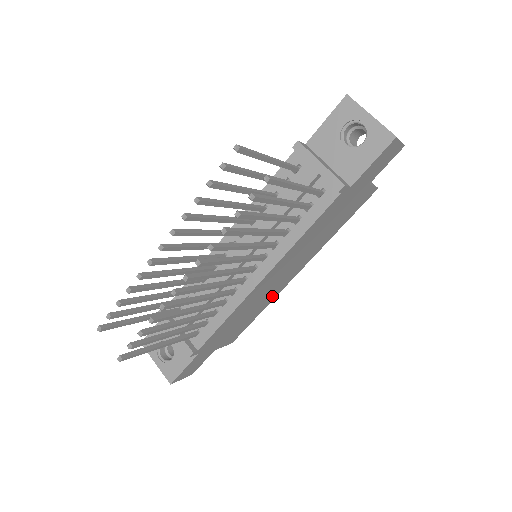
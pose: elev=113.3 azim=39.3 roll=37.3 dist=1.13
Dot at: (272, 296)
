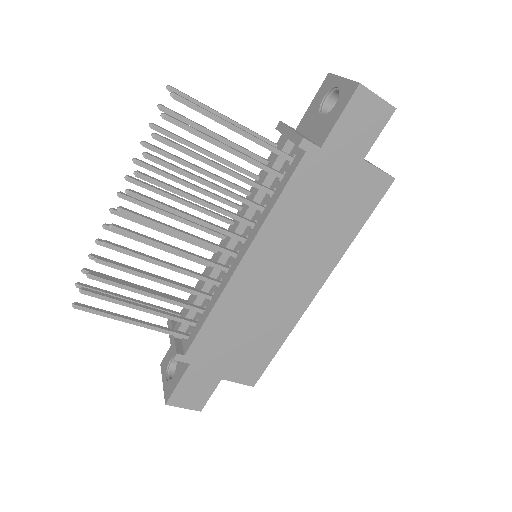
Dot at: (286, 318)
